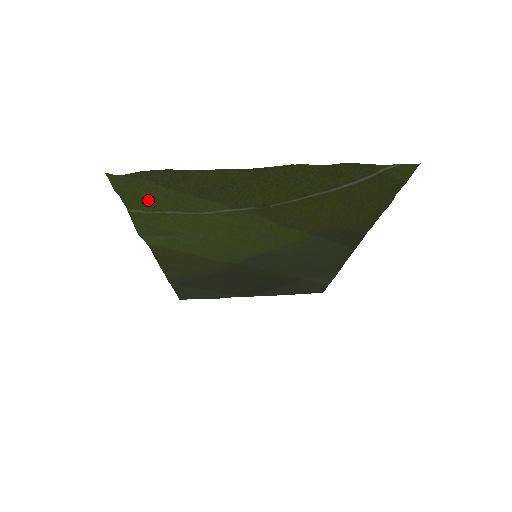
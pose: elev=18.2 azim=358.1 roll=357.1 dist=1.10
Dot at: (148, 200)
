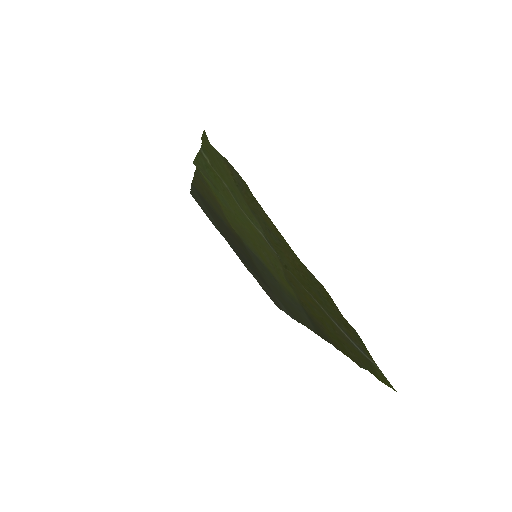
Dot at: (218, 167)
